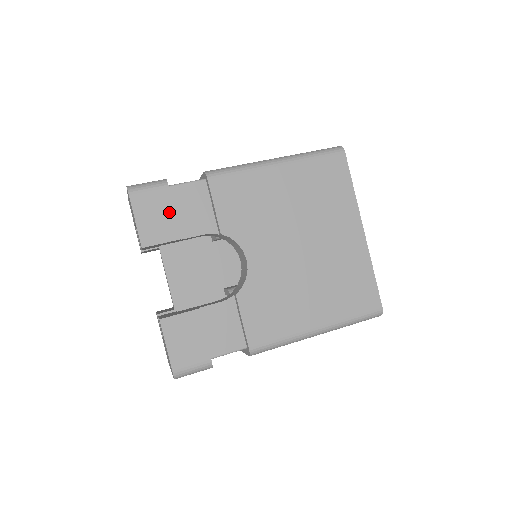
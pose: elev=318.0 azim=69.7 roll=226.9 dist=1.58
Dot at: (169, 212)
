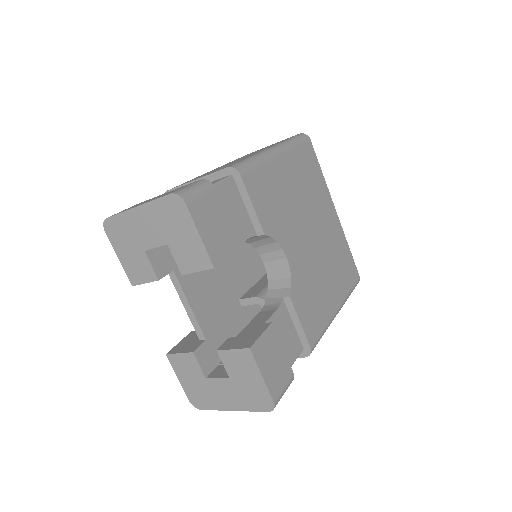
Dot at: (223, 218)
